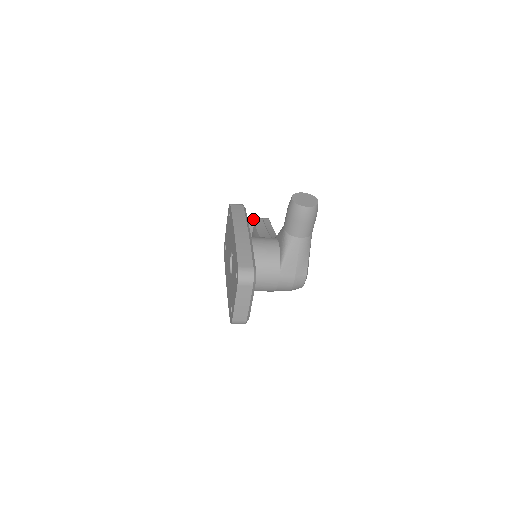
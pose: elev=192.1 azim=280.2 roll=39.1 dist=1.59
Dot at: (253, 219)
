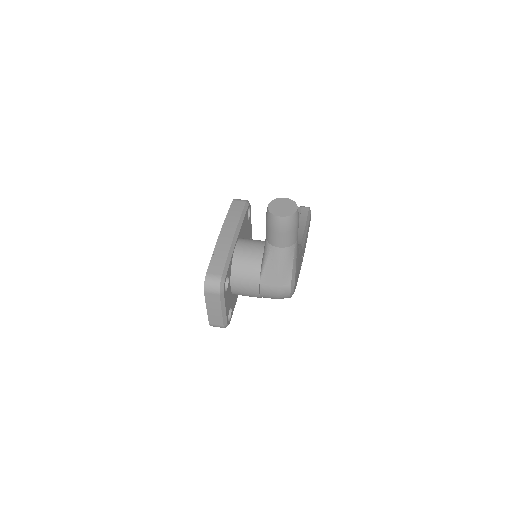
Dot at: occluded
